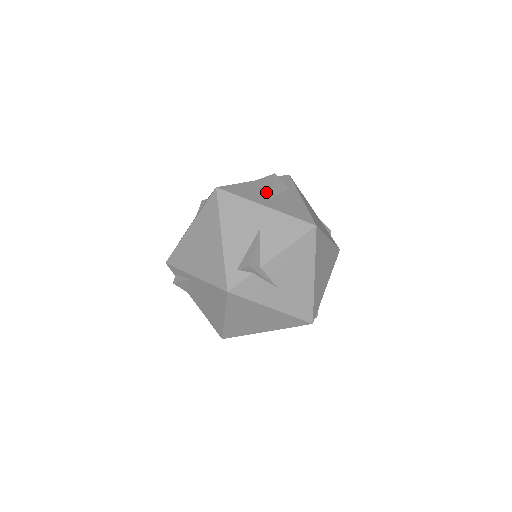
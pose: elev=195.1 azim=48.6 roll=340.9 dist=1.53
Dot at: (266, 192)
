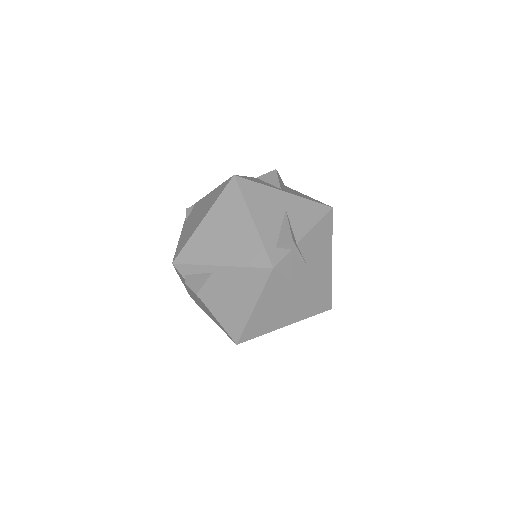
Dot at: (275, 183)
